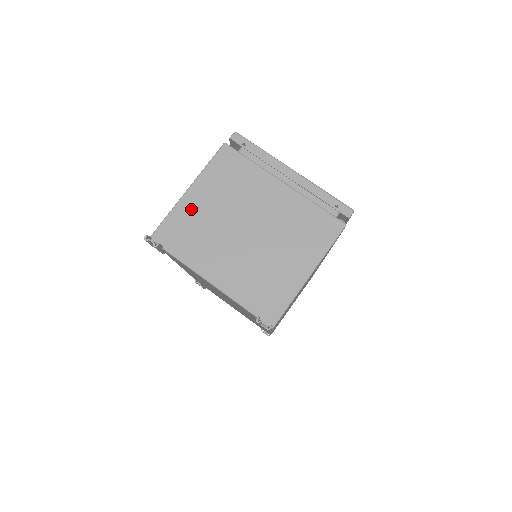
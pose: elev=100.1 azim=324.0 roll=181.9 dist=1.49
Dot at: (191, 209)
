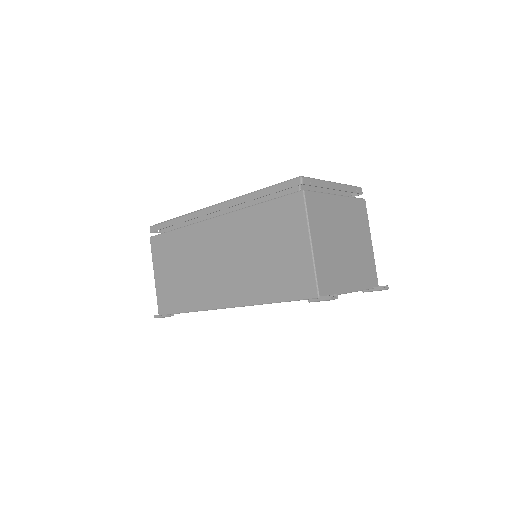
Dot at: (321, 255)
